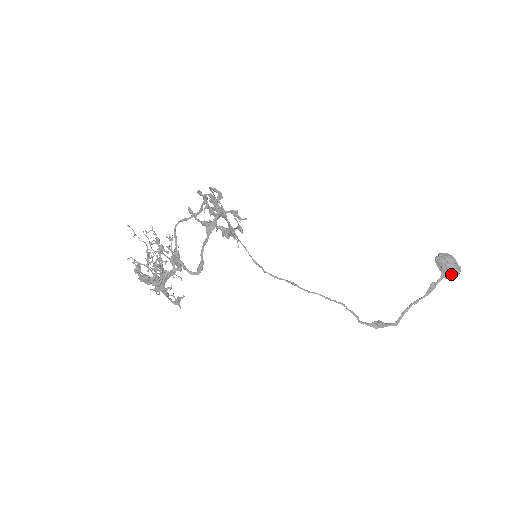
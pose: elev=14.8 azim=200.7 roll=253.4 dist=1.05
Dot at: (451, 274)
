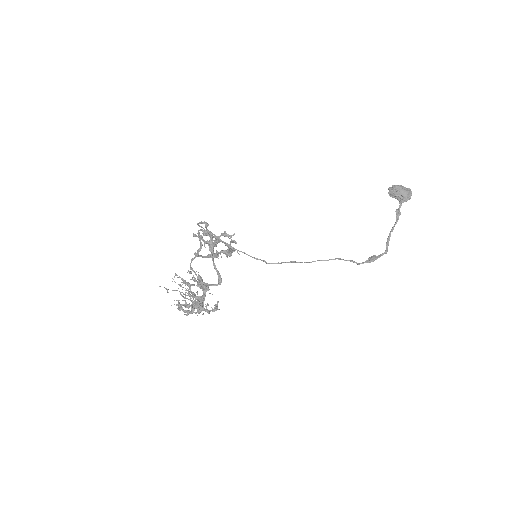
Dot at: (405, 197)
